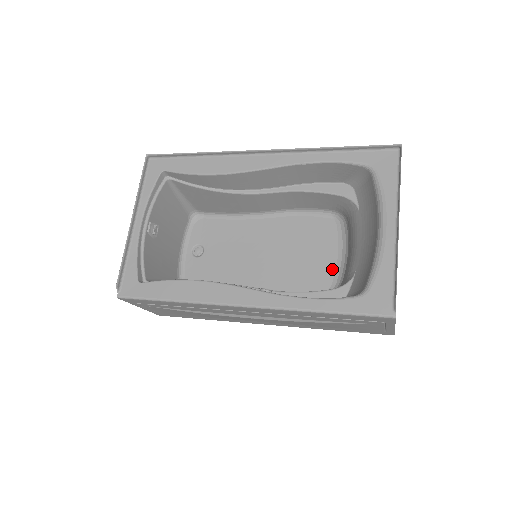
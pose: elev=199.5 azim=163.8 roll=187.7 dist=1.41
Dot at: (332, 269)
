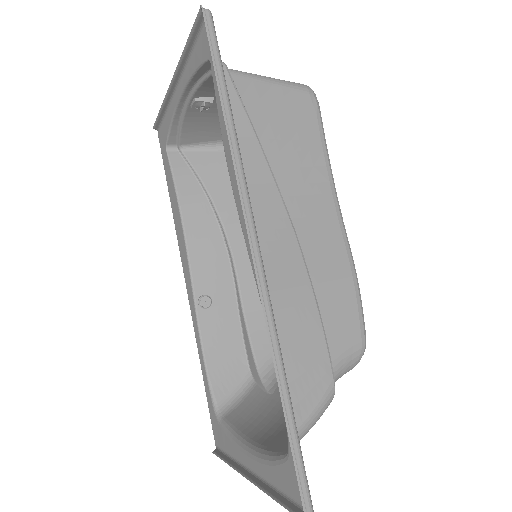
Dot at: occluded
